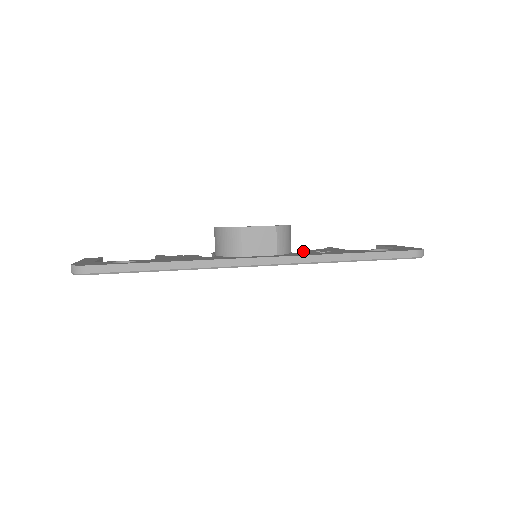
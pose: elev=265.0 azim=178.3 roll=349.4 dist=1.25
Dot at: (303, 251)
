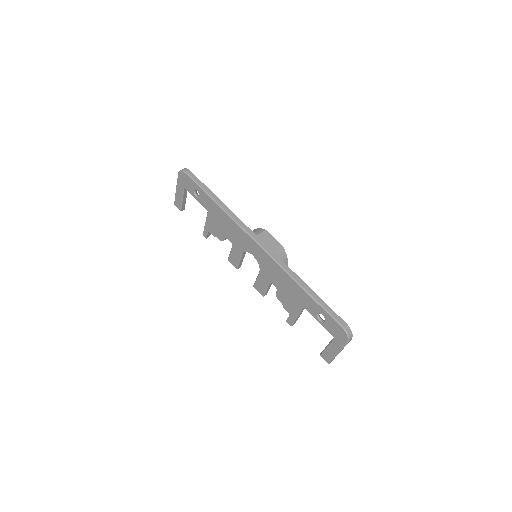
Dot at: occluded
